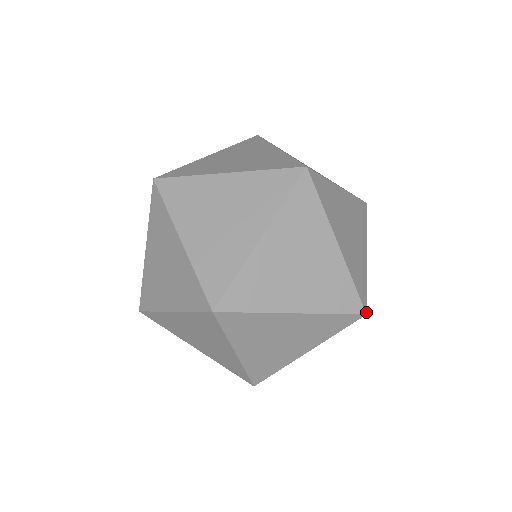
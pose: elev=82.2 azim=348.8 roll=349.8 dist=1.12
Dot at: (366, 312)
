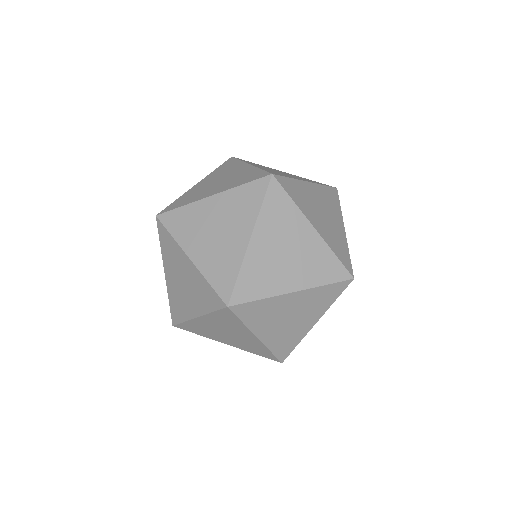
Dot at: occluded
